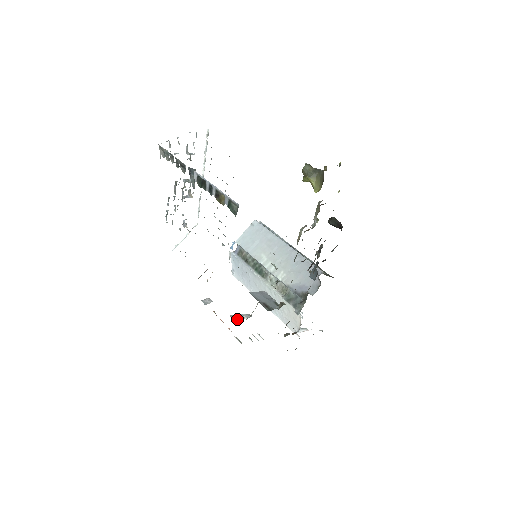
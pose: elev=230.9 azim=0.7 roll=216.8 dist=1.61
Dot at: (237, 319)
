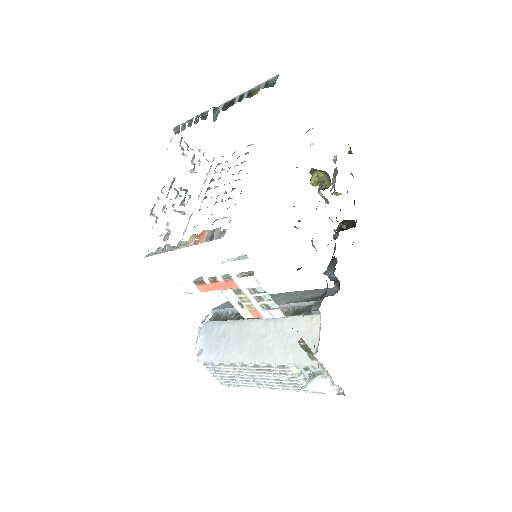
Dot at: occluded
